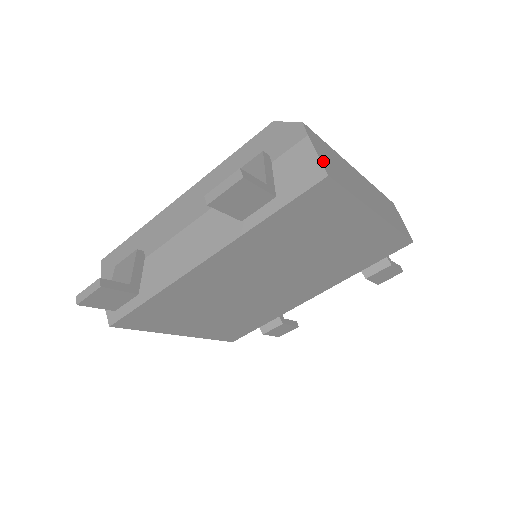
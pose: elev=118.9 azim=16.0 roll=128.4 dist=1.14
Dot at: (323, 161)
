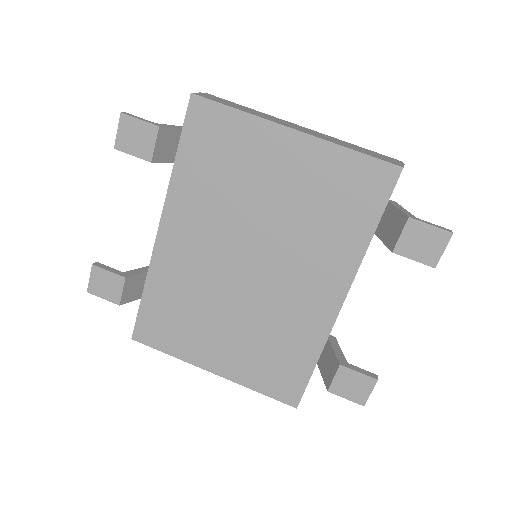
Dot at: (201, 95)
